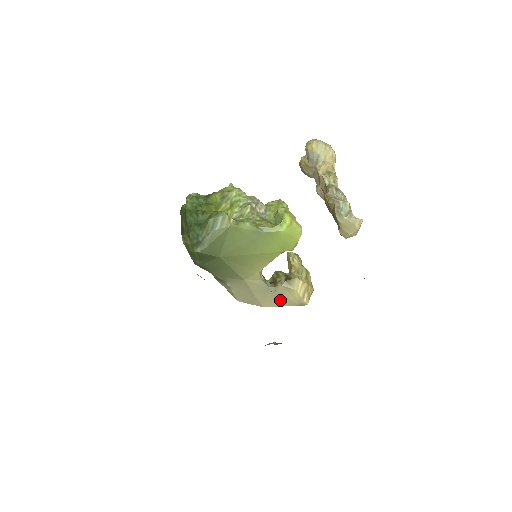
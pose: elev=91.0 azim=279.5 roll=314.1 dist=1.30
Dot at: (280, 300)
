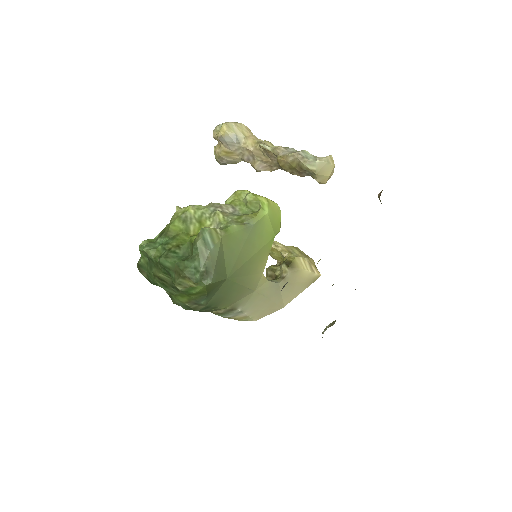
Dot at: (295, 289)
